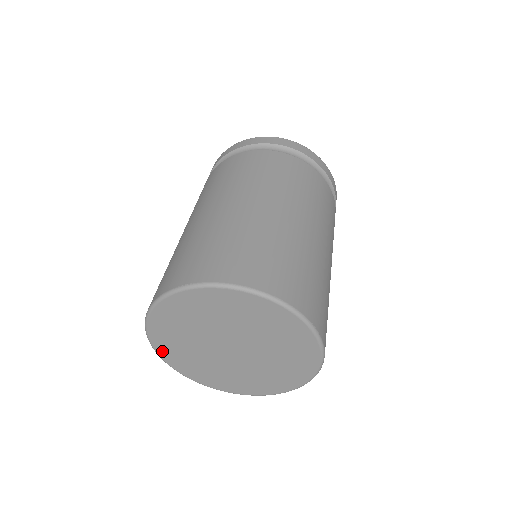
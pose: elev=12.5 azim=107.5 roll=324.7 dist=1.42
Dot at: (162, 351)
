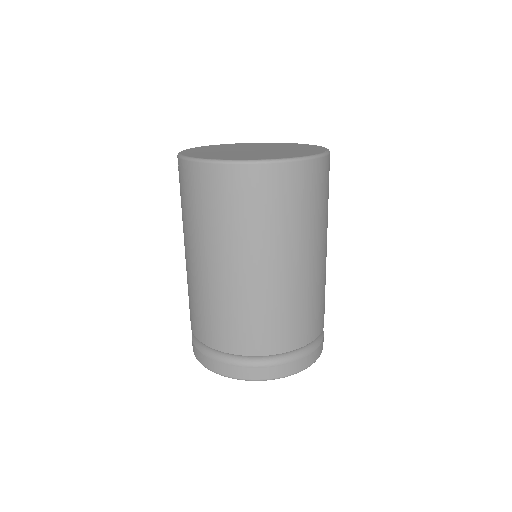
Dot at: (186, 152)
